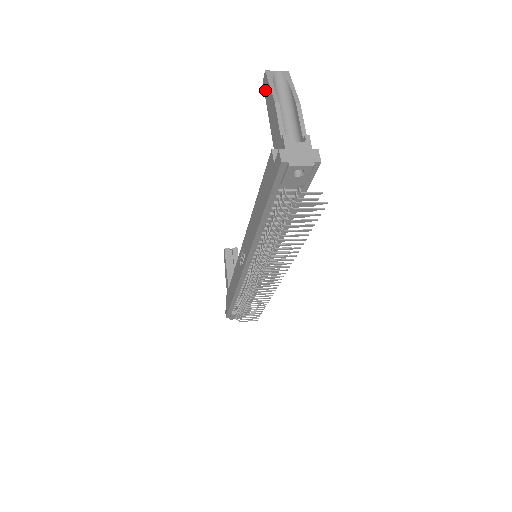
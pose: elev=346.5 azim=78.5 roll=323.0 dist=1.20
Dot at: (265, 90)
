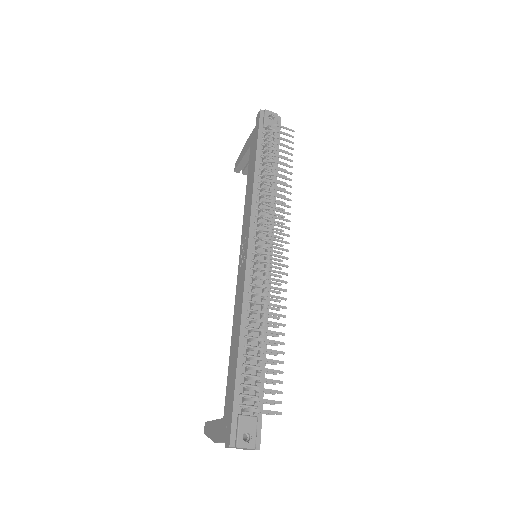
Dot at: (237, 164)
